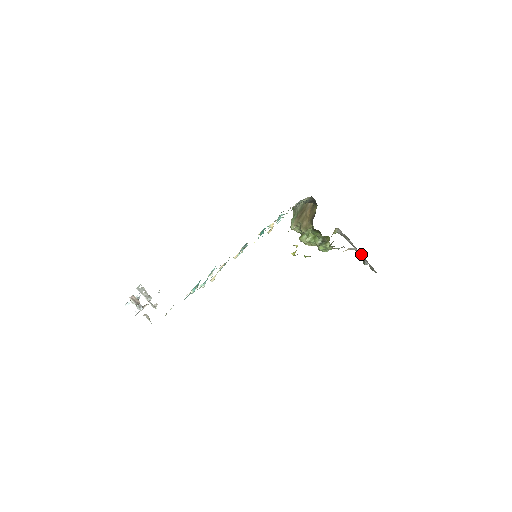
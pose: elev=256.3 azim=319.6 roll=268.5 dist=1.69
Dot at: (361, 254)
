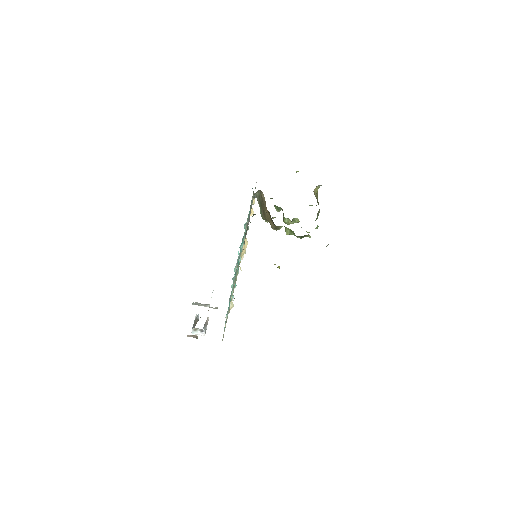
Dot at: occluded
